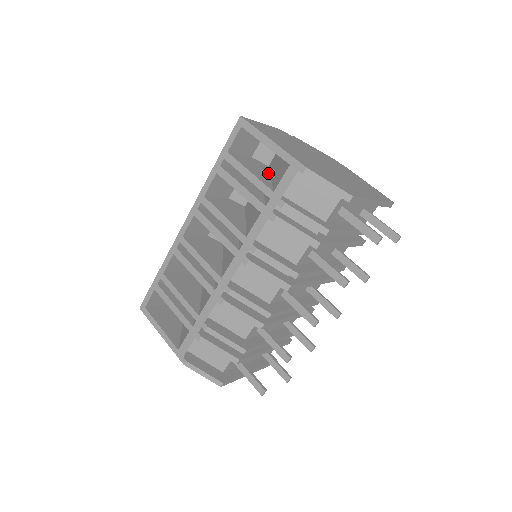
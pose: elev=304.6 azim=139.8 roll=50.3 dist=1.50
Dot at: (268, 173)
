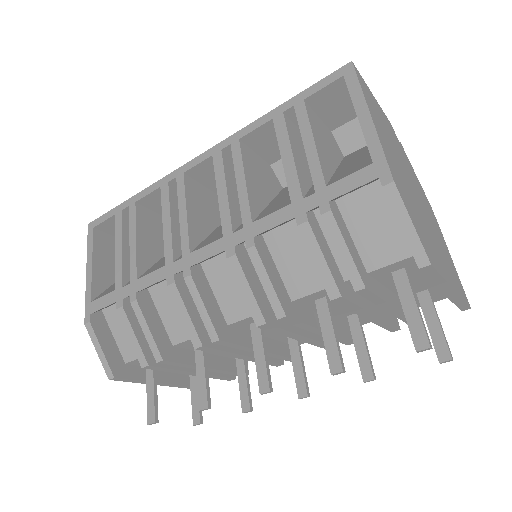
Dot at: (337, 162)
